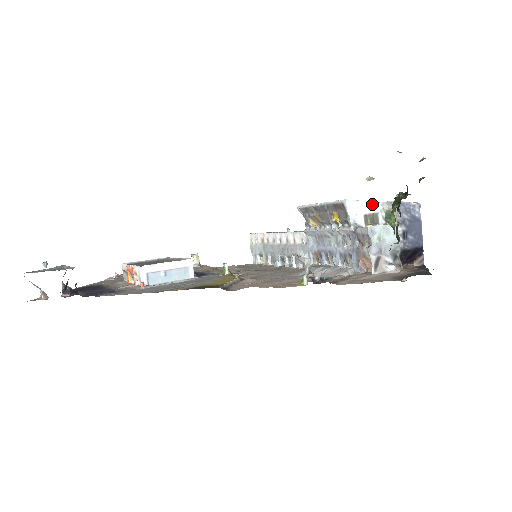
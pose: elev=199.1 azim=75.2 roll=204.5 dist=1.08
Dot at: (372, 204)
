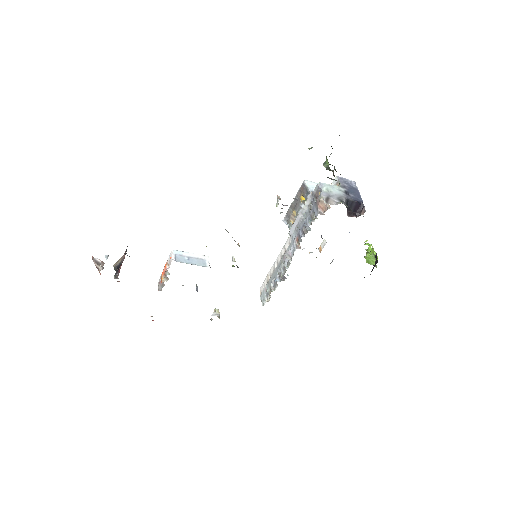
Dot at: occluded
